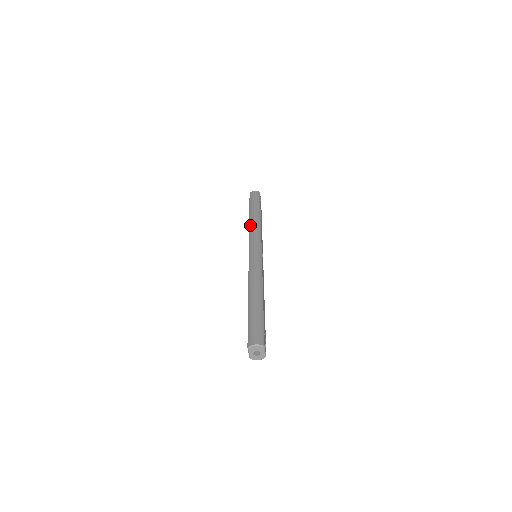
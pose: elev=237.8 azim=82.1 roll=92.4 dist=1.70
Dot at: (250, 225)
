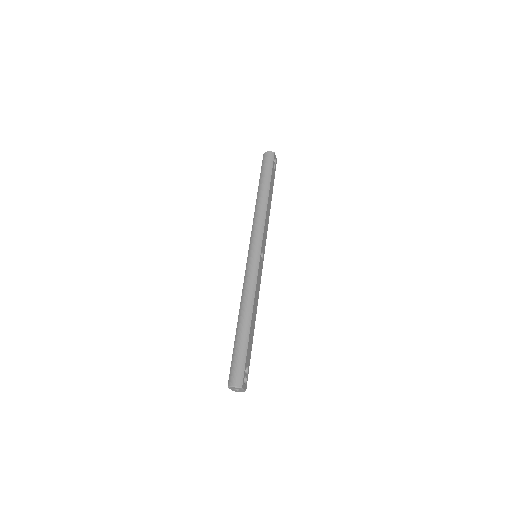
Dot at: (255, 211)
